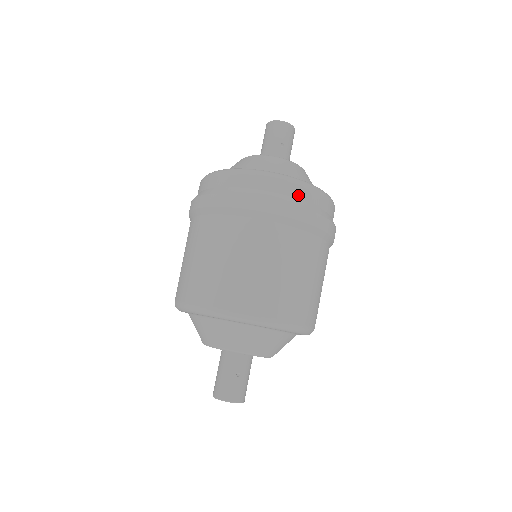
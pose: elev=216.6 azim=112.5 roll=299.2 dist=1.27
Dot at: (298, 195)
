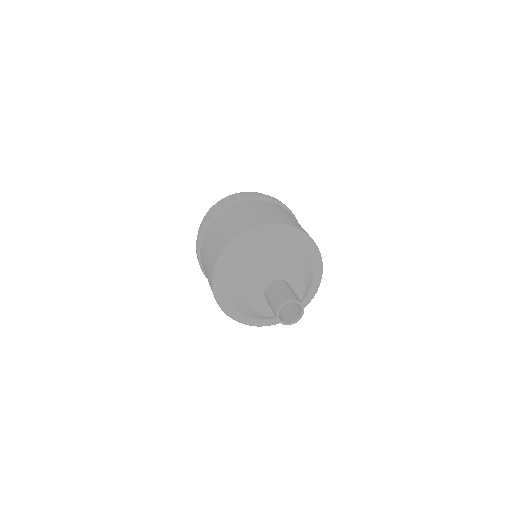
Dot at: occluded
